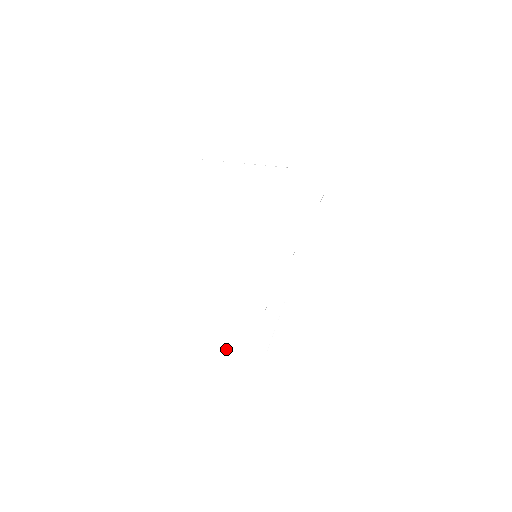
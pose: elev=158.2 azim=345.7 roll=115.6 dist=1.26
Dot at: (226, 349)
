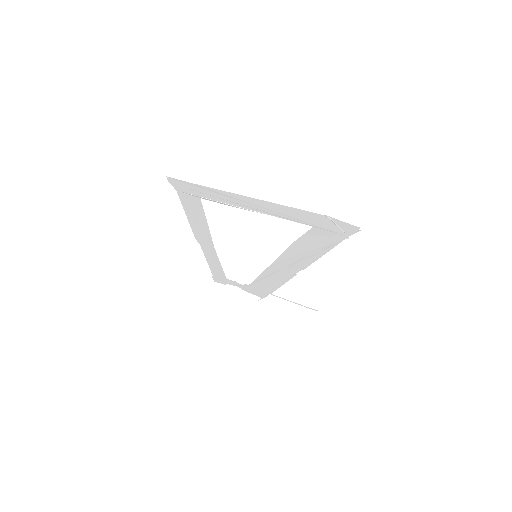
Dot at: occluded
